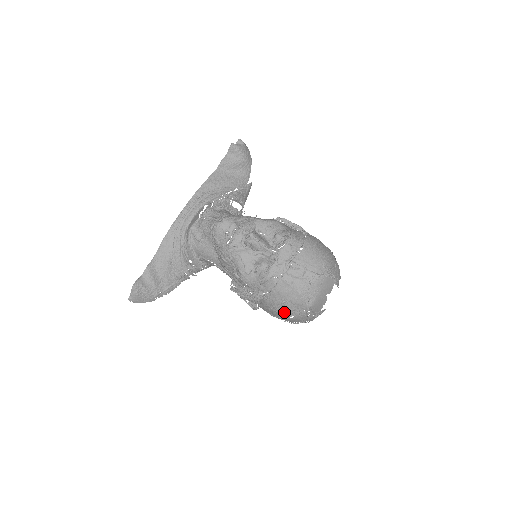
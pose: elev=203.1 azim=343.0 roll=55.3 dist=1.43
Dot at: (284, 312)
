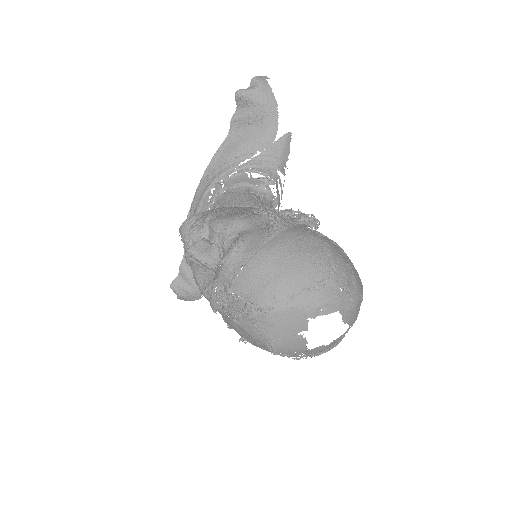
Dot at: occluded
